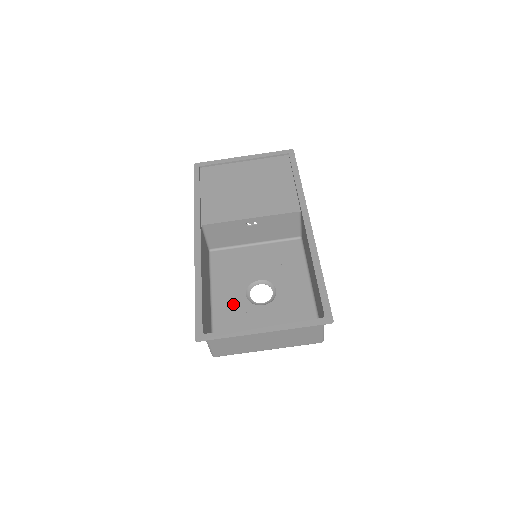
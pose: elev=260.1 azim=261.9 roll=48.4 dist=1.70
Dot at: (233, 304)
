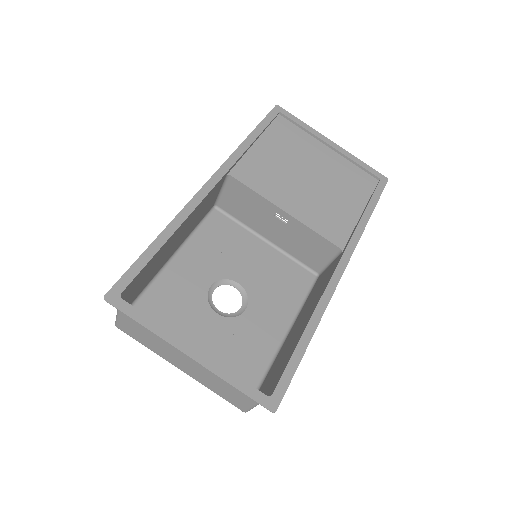
Dot at: (188, 285)
